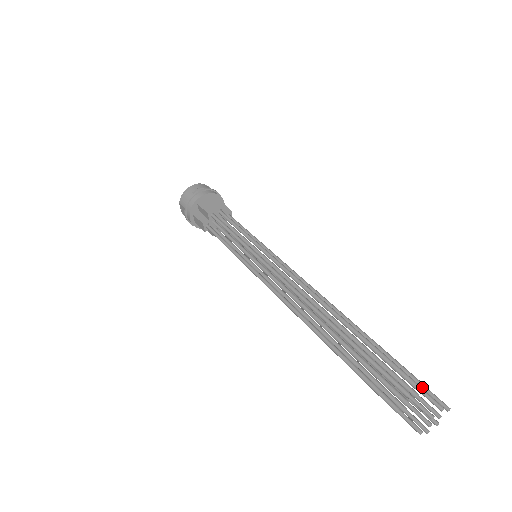
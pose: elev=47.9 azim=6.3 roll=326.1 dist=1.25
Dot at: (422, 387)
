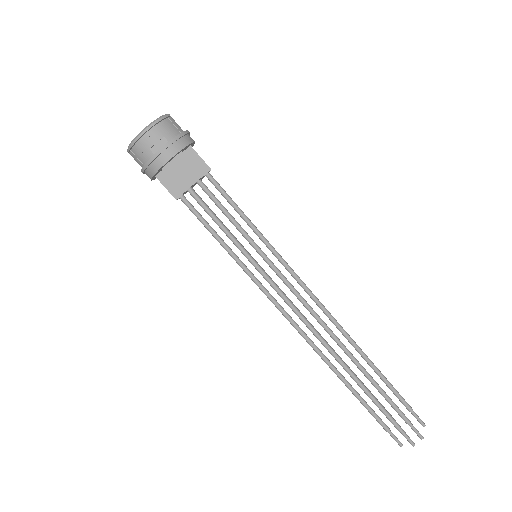
Dot at: (409, 411)
